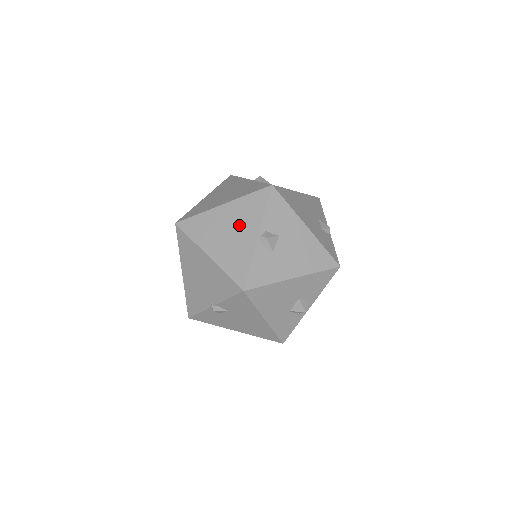
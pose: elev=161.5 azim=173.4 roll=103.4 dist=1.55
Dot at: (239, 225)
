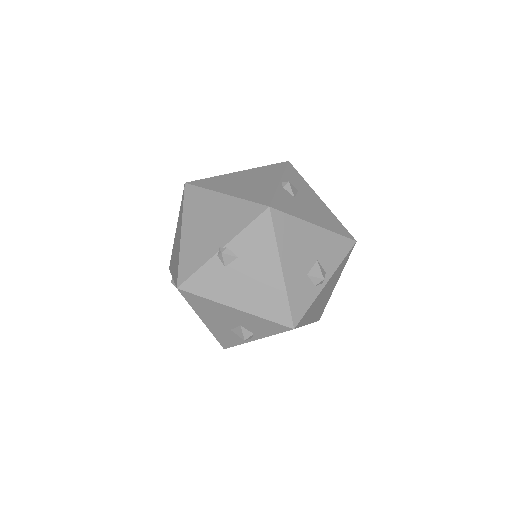
Dot at: (258, 178)
